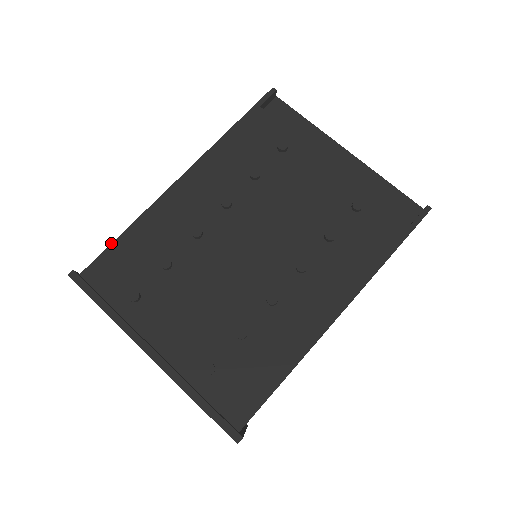
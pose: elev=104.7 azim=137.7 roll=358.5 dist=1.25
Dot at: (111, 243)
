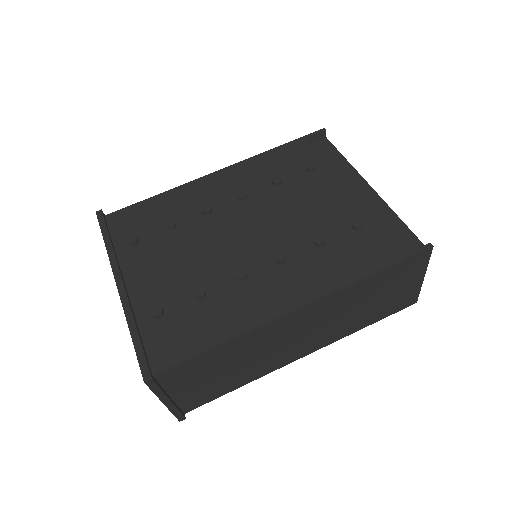
Dot at: (140, 201)
